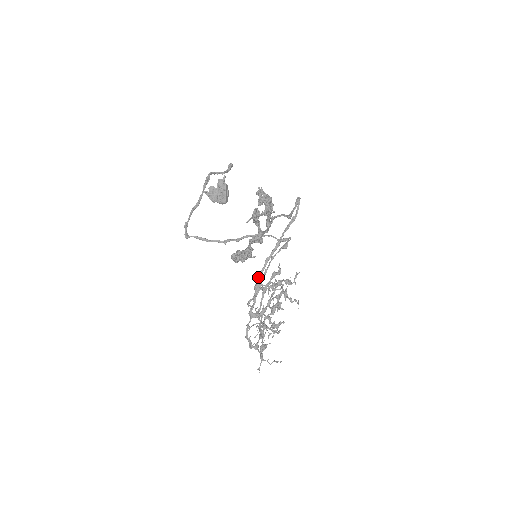
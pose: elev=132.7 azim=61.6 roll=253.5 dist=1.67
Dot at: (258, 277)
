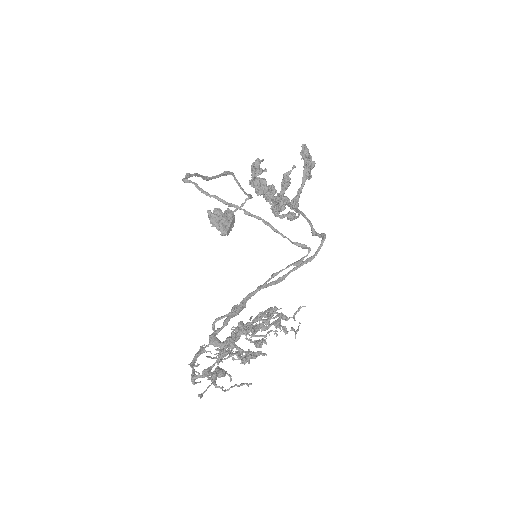
Dot at: occluded
